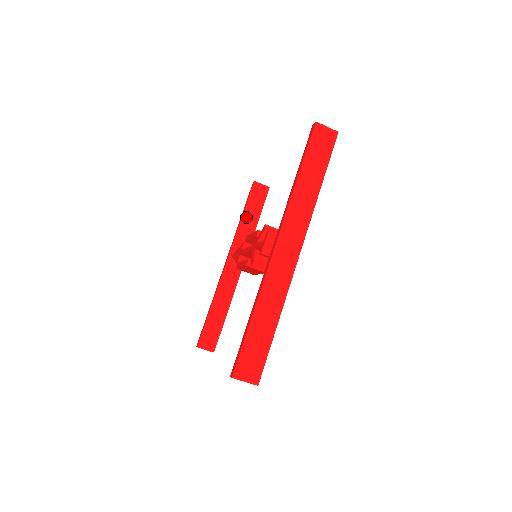
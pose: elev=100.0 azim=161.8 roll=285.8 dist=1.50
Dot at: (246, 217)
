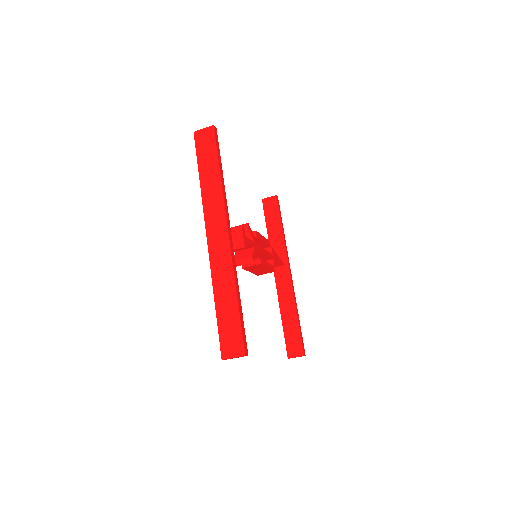
Dot at: (270, 231)
